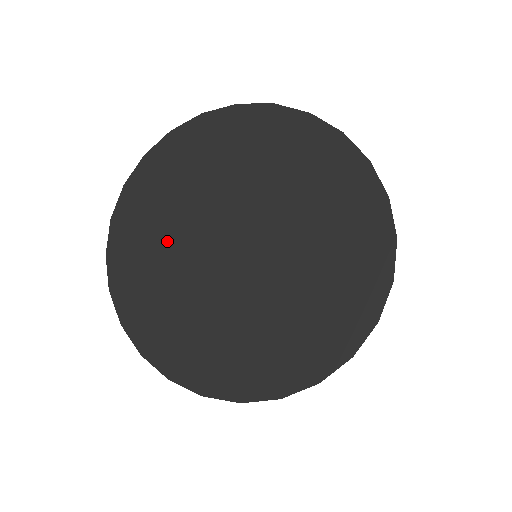
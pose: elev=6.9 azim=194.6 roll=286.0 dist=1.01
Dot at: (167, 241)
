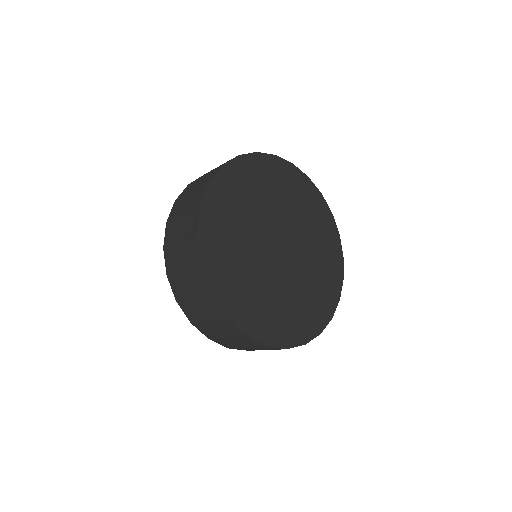
Dot at: (241, 249)
